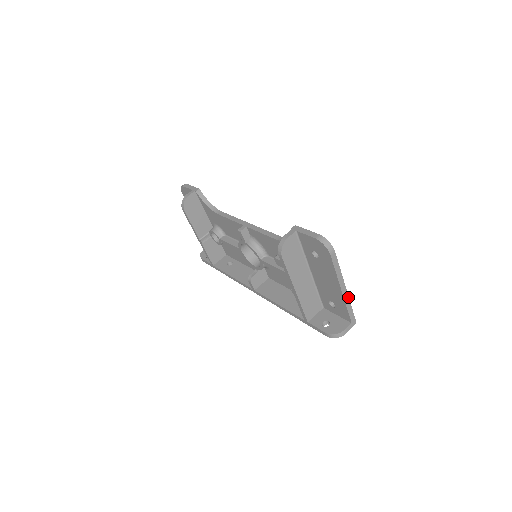
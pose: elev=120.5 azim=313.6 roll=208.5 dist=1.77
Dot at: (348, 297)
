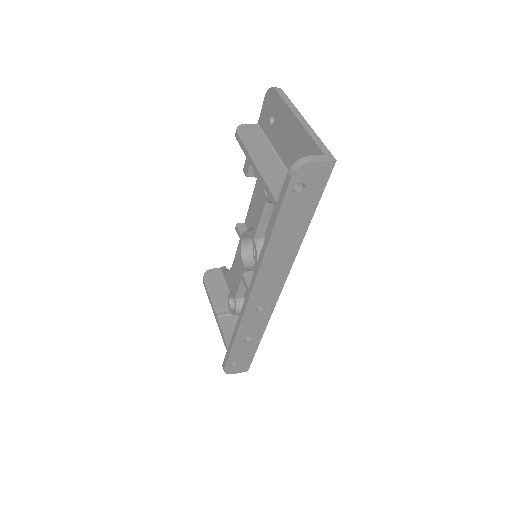
Dot at: (312, 129)
